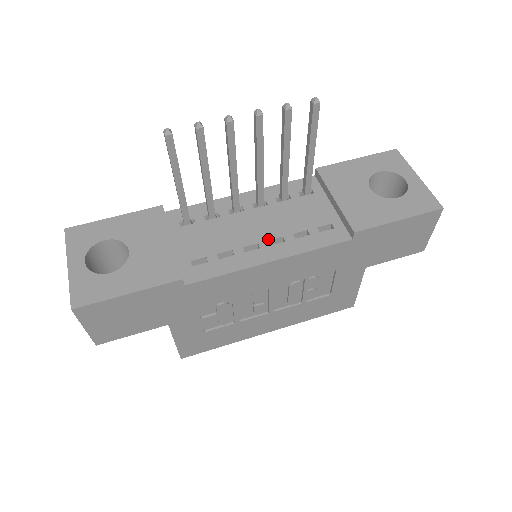
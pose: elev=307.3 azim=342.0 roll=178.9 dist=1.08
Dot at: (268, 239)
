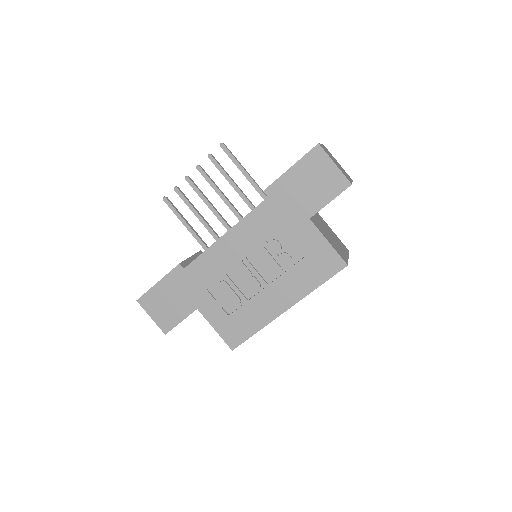
Dot at: occluded
